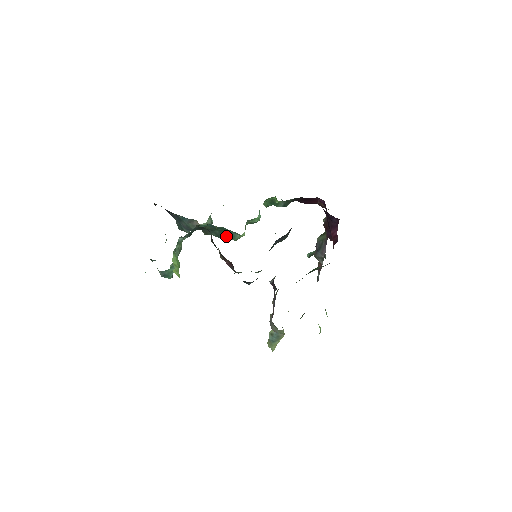
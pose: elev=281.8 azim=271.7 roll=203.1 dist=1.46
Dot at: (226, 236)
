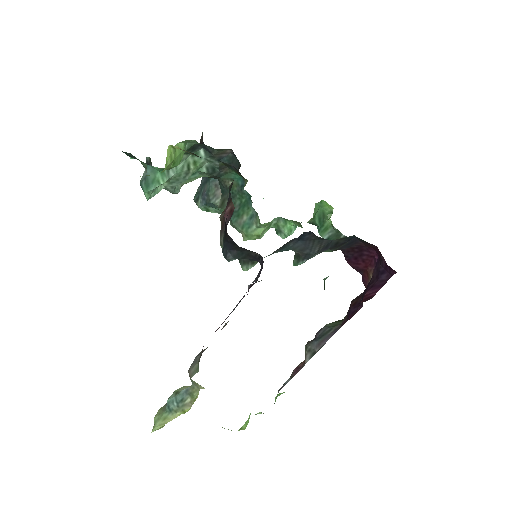
Dot at: (241, 219)
